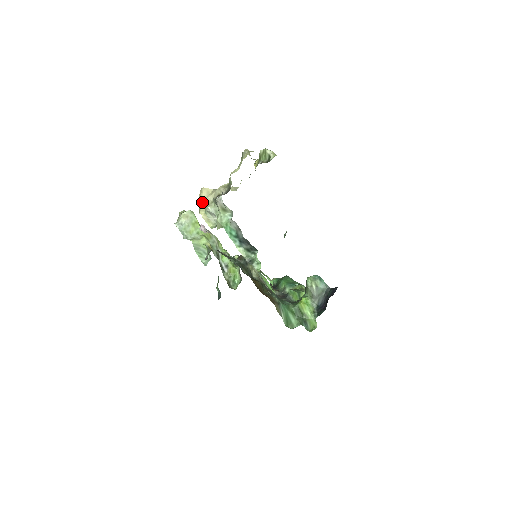
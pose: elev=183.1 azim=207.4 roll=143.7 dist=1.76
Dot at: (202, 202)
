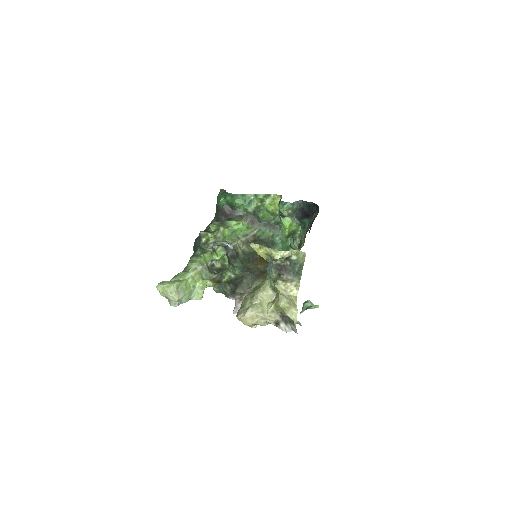
Dot at: (251, 325)
